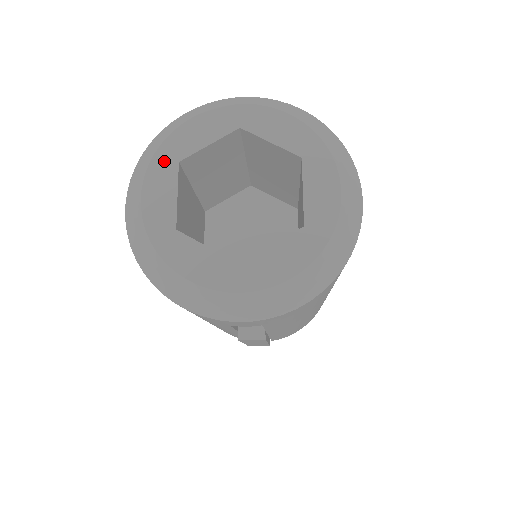
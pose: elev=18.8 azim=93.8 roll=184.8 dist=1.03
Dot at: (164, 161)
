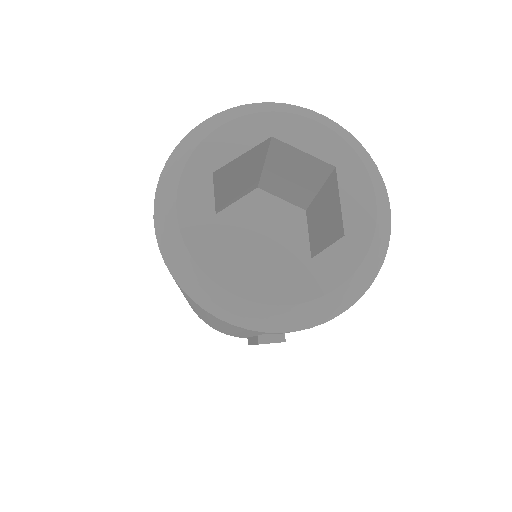
Dot at: (197, 172)
